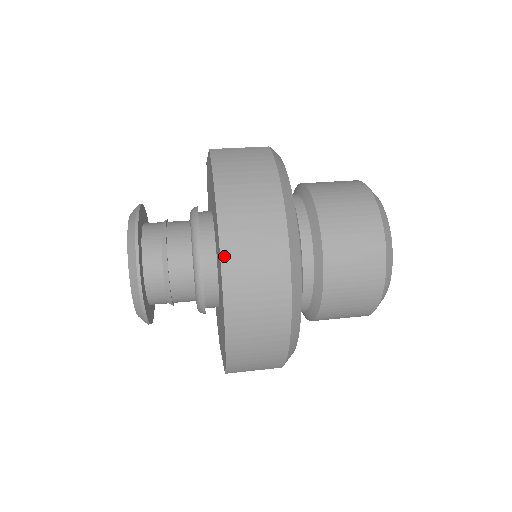
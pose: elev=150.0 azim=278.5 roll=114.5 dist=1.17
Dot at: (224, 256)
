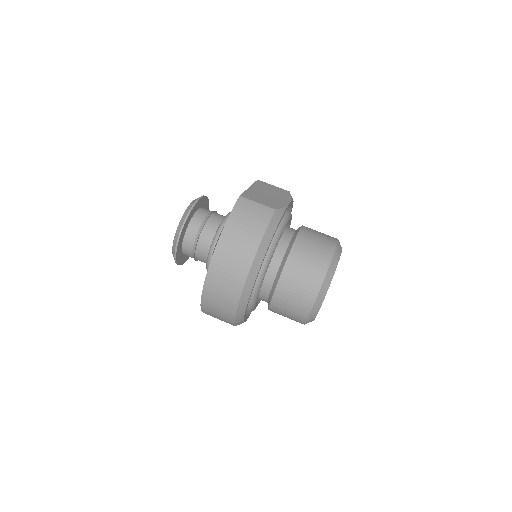
Dot at: (210, 269)
